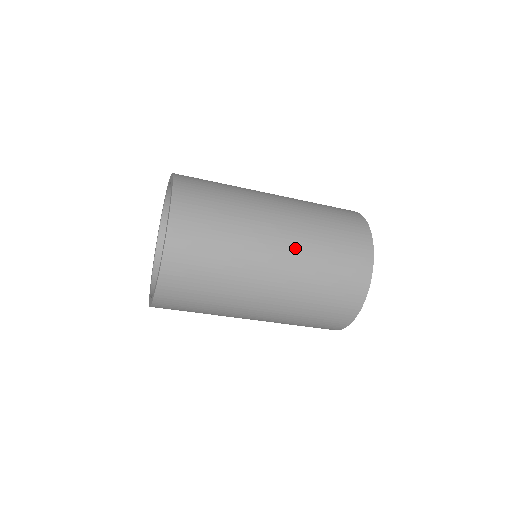
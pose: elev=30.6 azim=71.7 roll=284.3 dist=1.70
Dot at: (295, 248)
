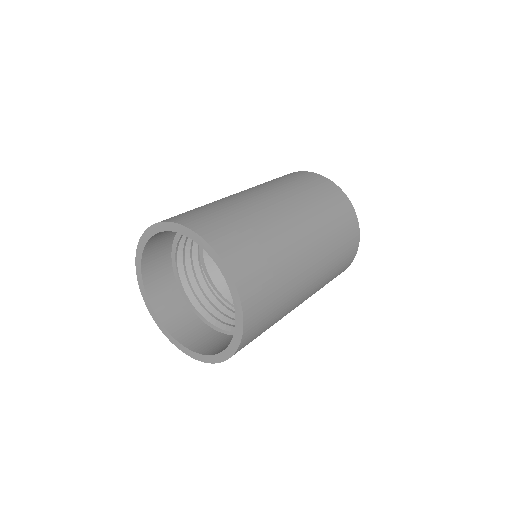
Dot at: (318, 282)
